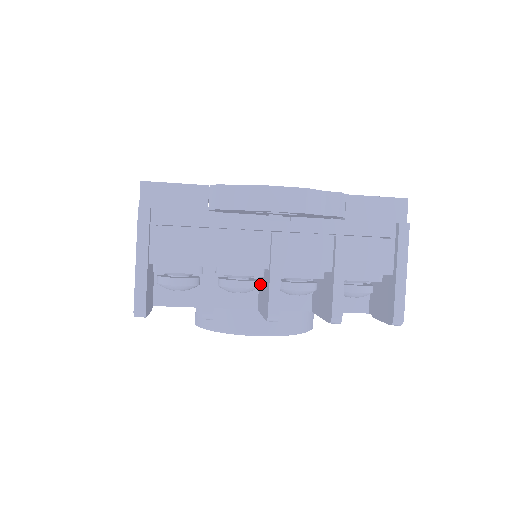
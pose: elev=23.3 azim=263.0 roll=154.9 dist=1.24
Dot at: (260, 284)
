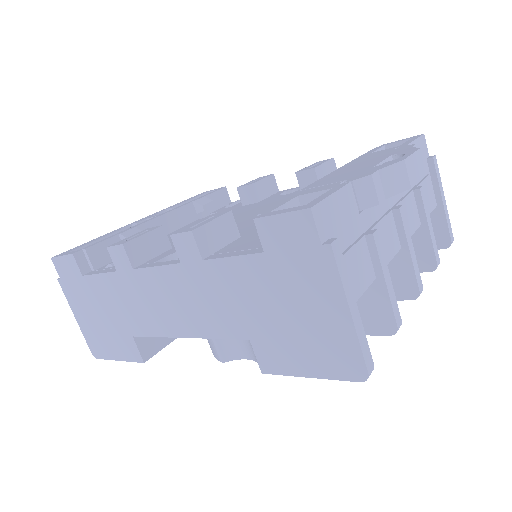
Dot at: occluded
